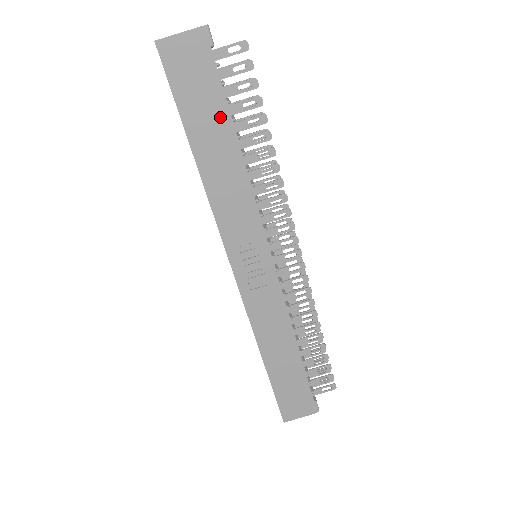
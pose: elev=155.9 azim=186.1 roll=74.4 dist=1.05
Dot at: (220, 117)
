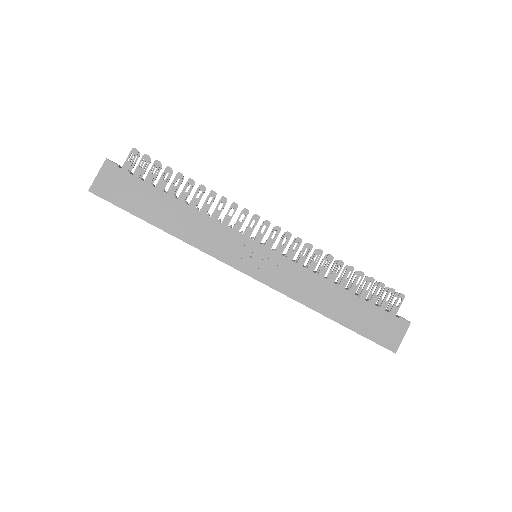
Dot at: (155, 196)
